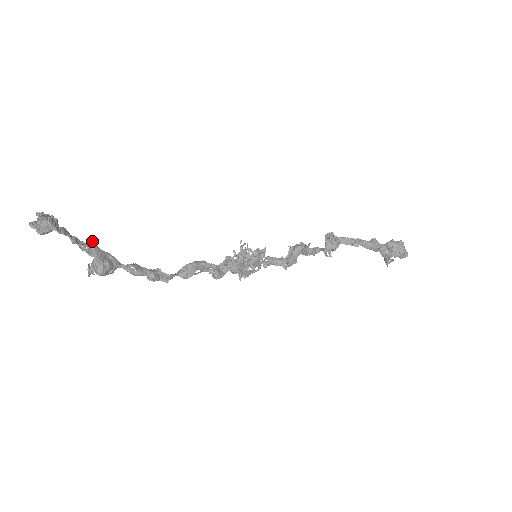
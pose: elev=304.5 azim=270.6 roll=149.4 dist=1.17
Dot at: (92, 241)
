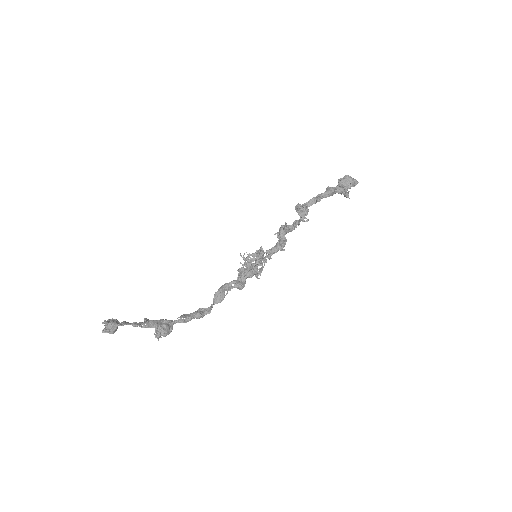
Dot at: (145, 318)
